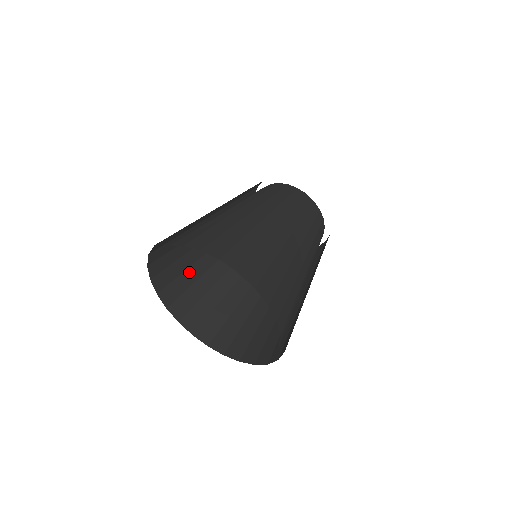
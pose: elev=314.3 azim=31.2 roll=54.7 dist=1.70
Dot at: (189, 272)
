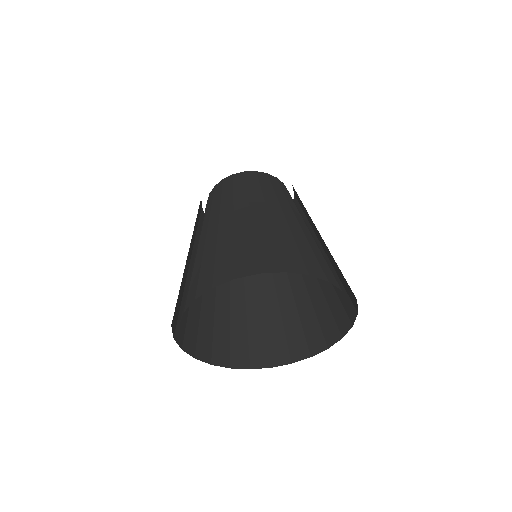
Dot at: (218, 323)
